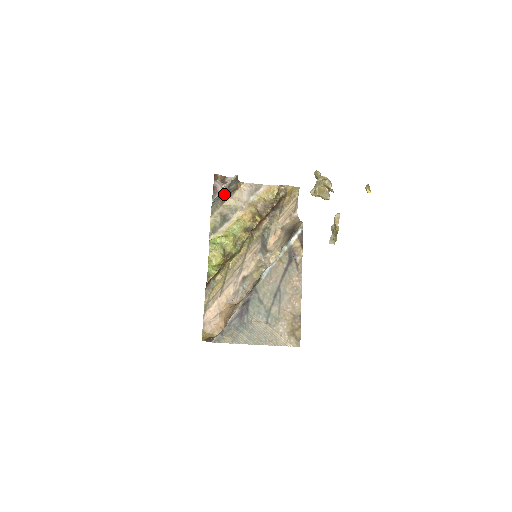
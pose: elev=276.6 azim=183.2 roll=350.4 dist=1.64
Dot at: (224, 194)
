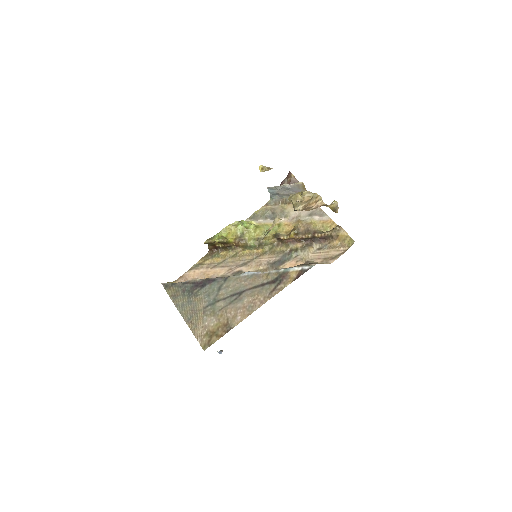
Dot at: (288, 197)
